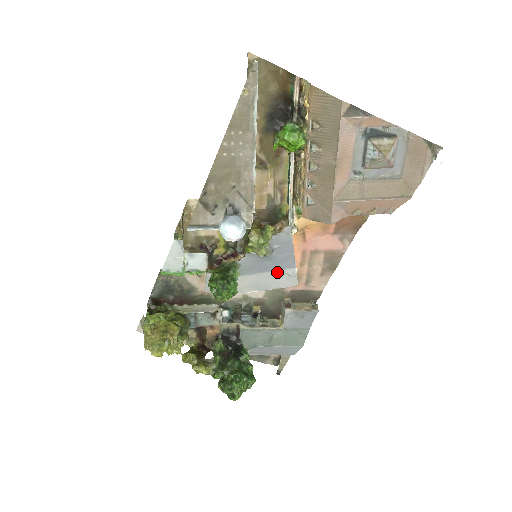
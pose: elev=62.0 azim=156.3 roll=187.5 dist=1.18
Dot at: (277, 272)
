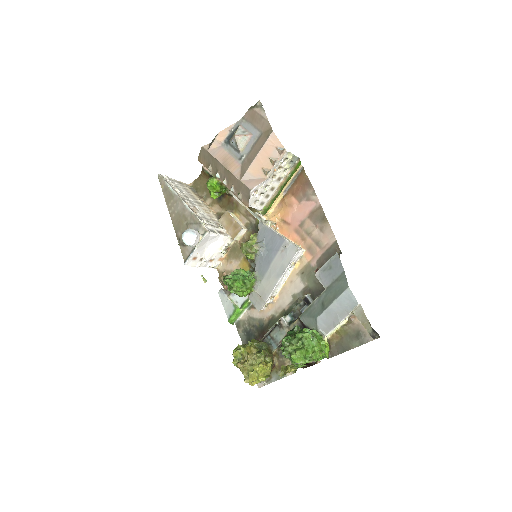
Dot at: (279, 254)
